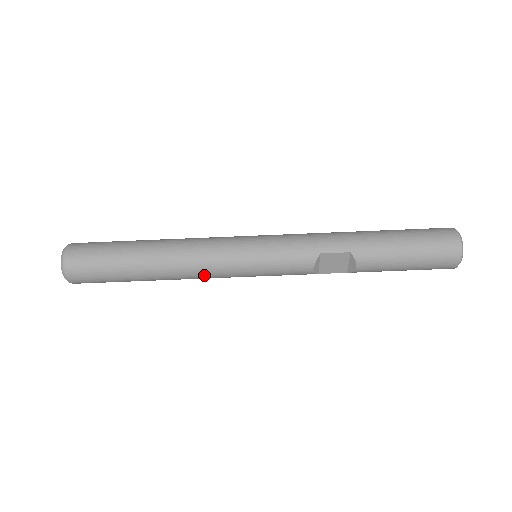
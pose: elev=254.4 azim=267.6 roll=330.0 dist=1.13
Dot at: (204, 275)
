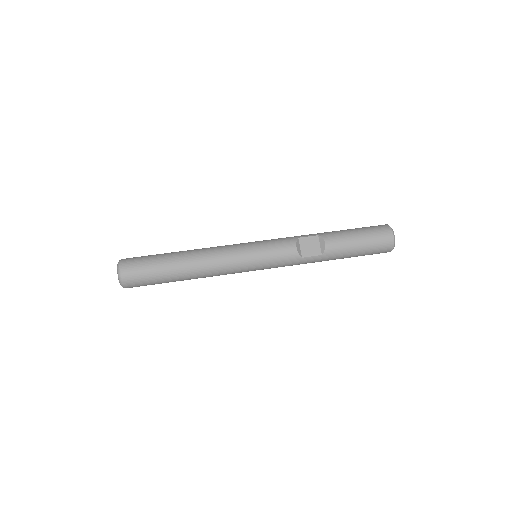
Dot at: (220, 260)
